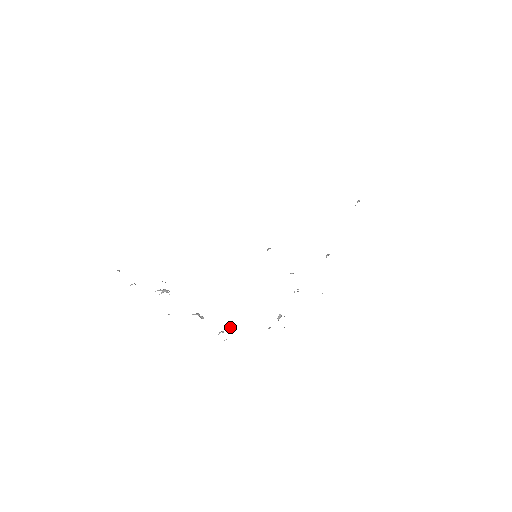
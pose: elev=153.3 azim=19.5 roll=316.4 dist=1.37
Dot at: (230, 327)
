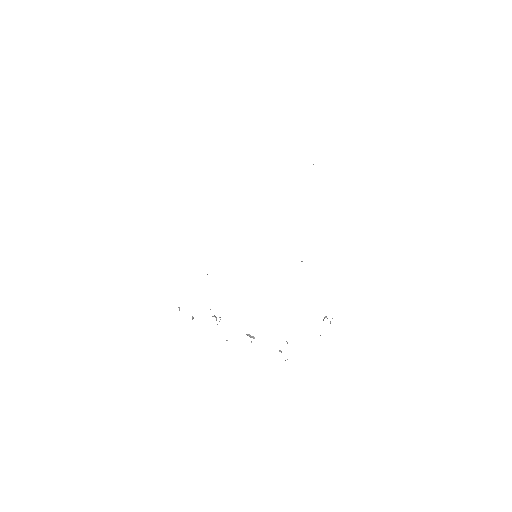
Dot at: occluded
